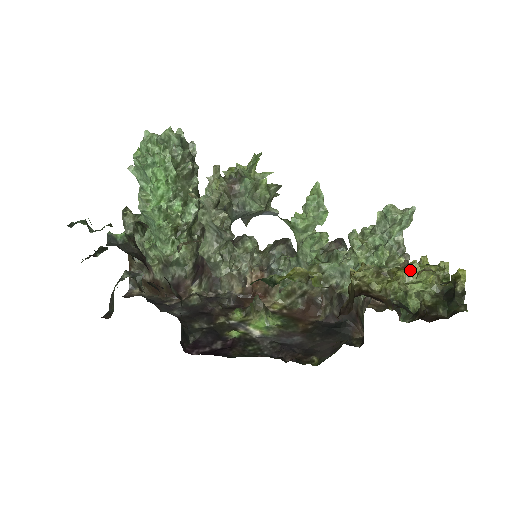
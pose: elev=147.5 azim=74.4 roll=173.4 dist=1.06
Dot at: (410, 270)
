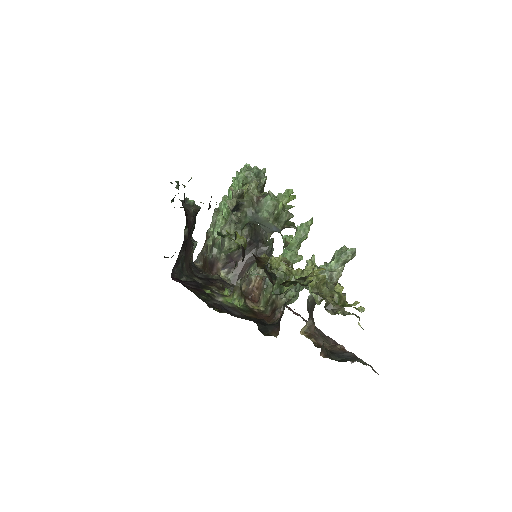
Dot at: (305, 268)
